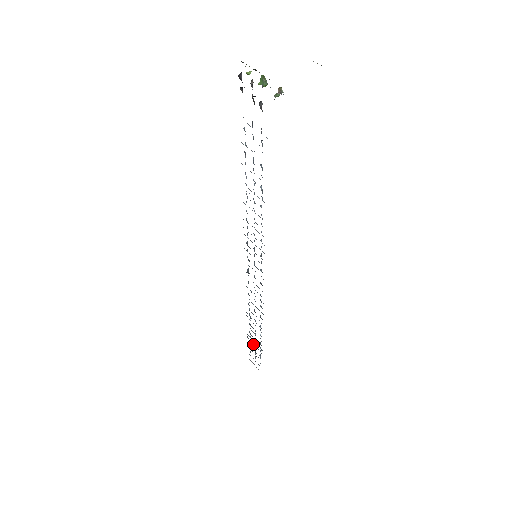
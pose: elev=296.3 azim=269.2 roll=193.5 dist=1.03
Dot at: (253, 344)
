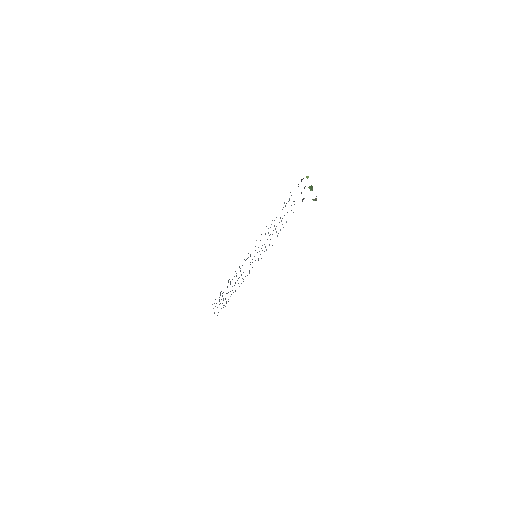
Dot at: (221, 299)
